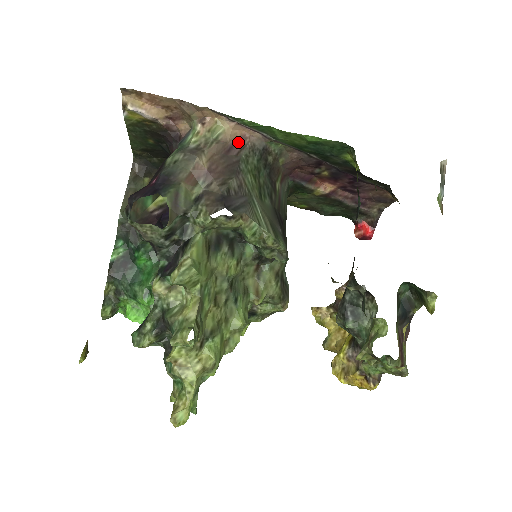
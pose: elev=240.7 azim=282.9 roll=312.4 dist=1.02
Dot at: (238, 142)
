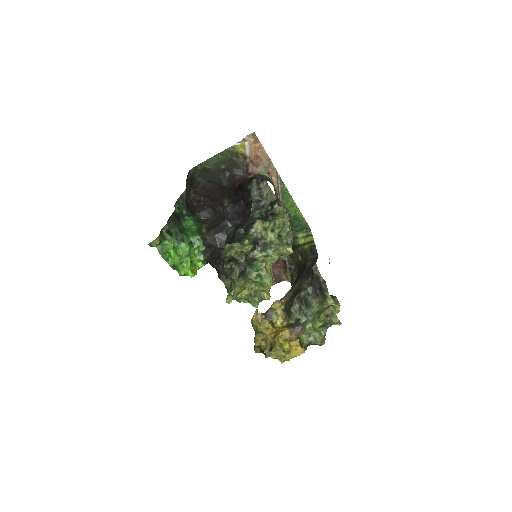
Dot at: occluded
